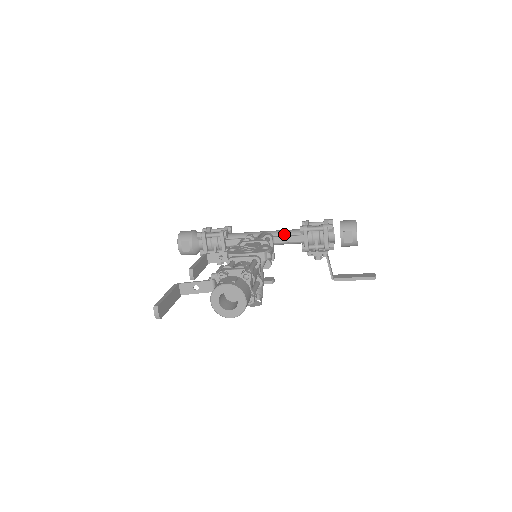
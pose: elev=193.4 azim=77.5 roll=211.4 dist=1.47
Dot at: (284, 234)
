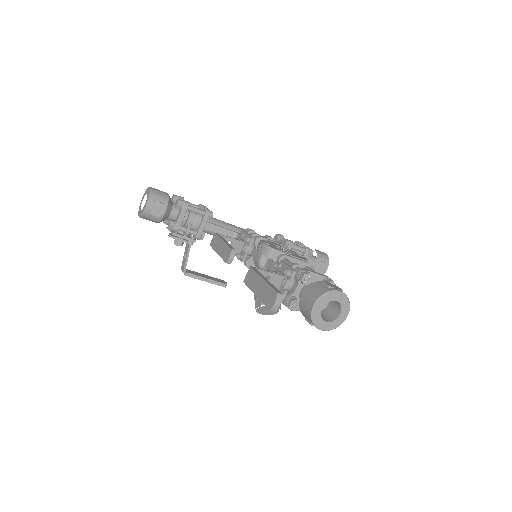
Dot at: occluded
